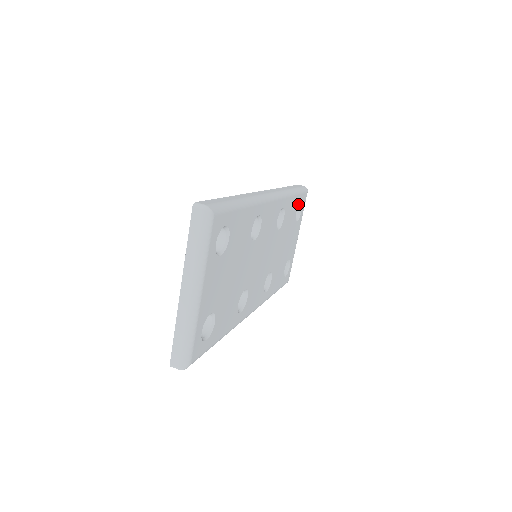
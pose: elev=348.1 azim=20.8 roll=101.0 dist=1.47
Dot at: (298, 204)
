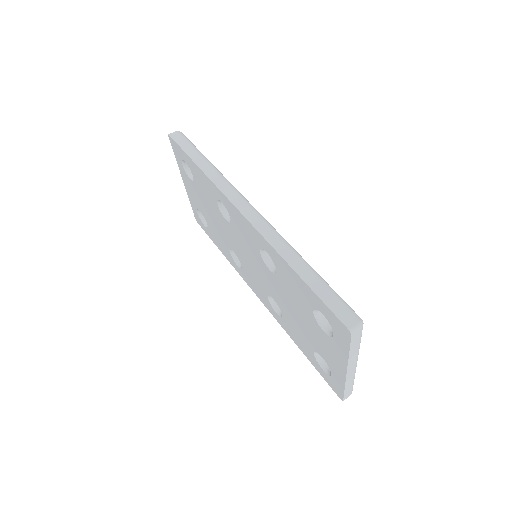
Dot at: occluded
